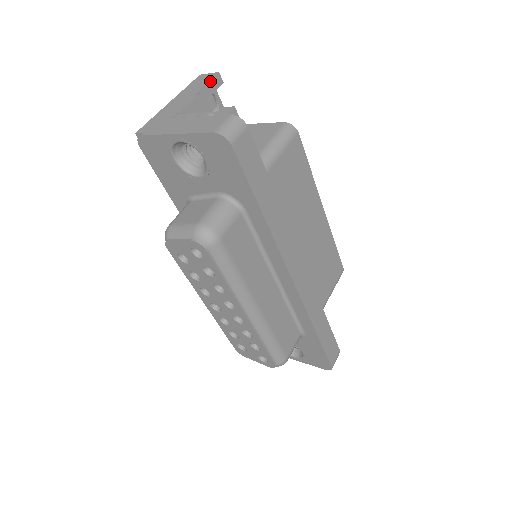
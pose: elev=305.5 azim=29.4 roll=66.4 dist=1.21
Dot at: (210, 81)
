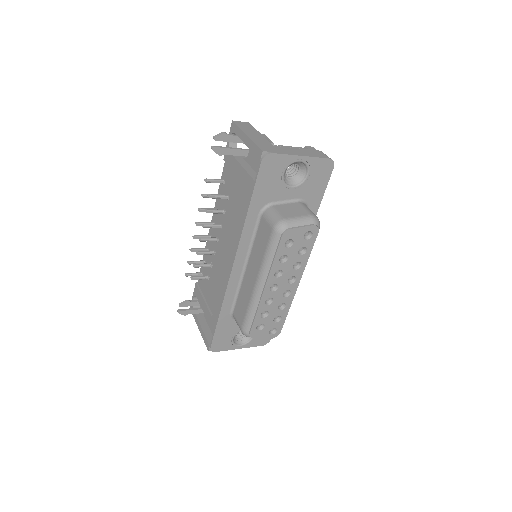
Dot at: (253, 127)
